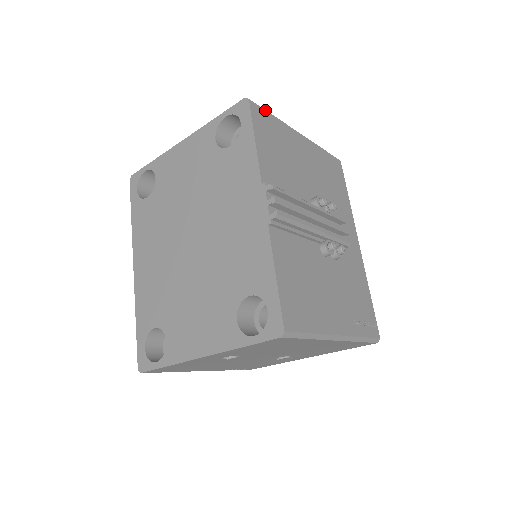
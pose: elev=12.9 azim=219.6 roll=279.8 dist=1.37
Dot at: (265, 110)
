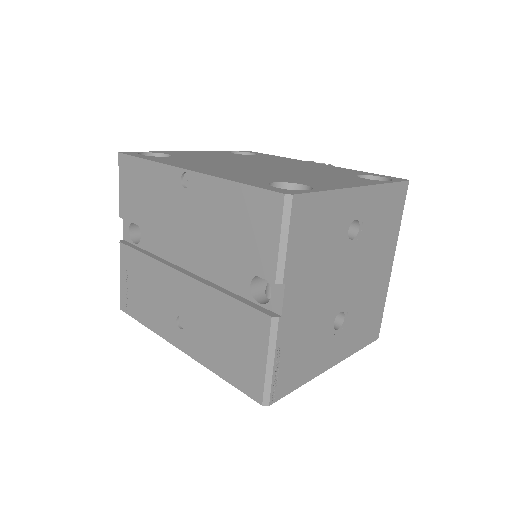
Dot at: occluded
